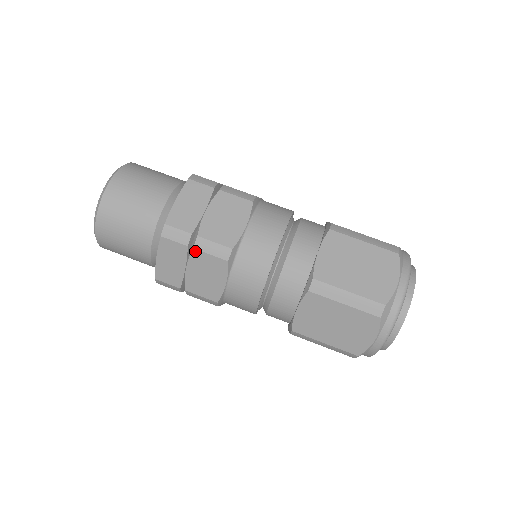
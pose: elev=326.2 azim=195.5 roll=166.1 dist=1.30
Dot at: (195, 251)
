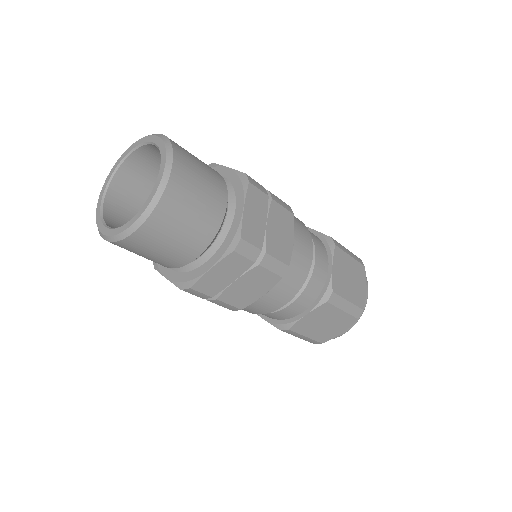
Dot at: (208, 300)
